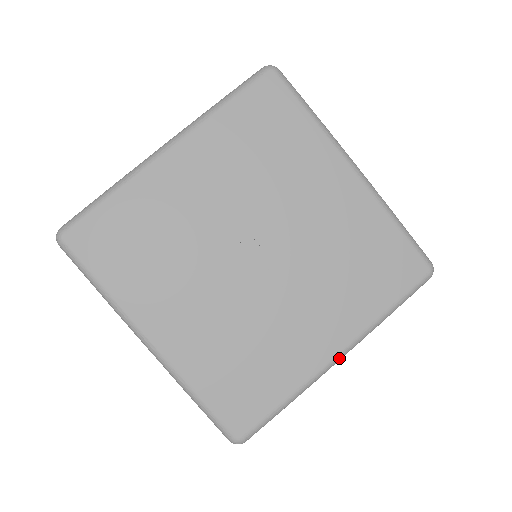
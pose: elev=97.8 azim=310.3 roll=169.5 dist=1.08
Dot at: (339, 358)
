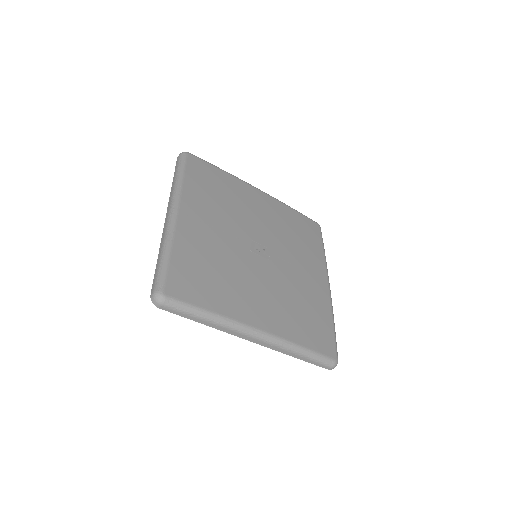
Dot at: occluded
